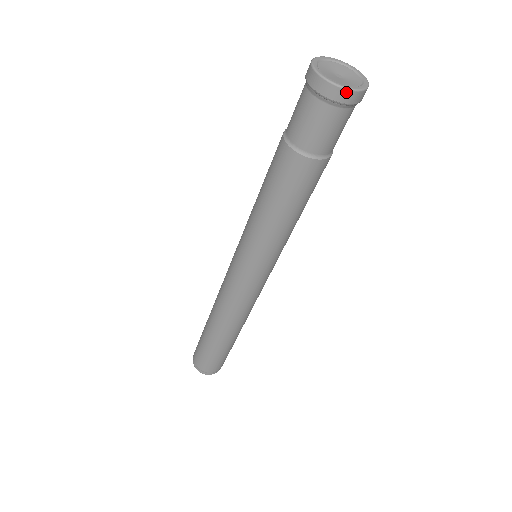
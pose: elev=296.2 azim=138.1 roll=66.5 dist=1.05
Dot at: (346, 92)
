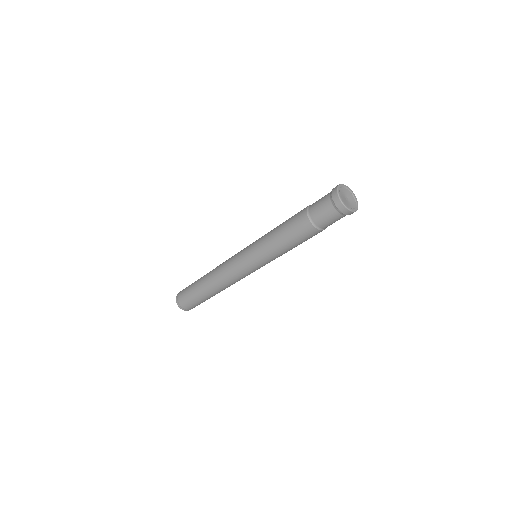
Dot at: (345, 208)
